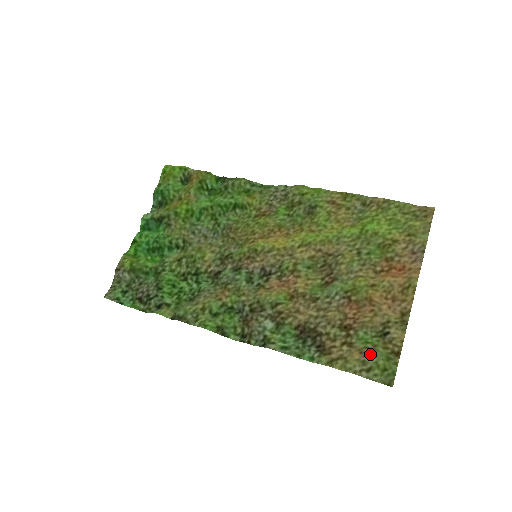
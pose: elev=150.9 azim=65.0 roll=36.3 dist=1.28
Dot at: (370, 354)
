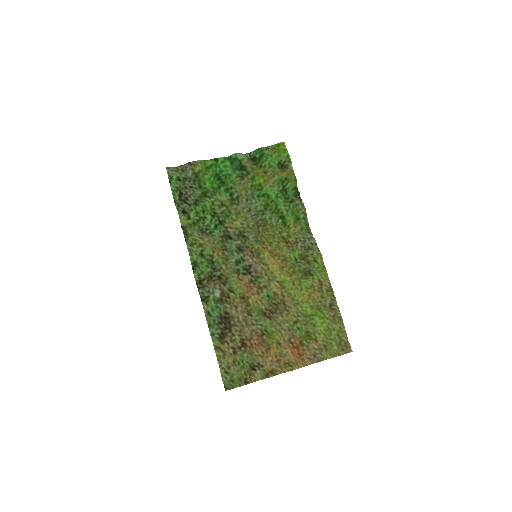
Dot at: (236, 368)
